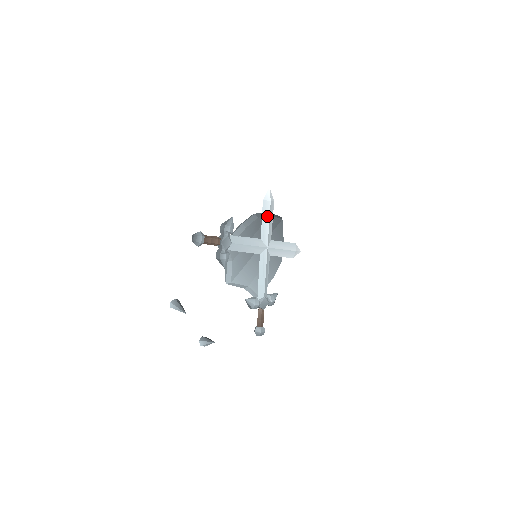
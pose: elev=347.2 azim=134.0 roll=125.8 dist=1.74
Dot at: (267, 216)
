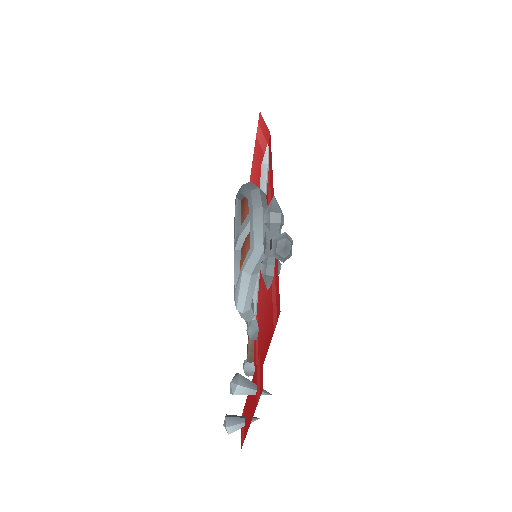
Dot at: occluded
